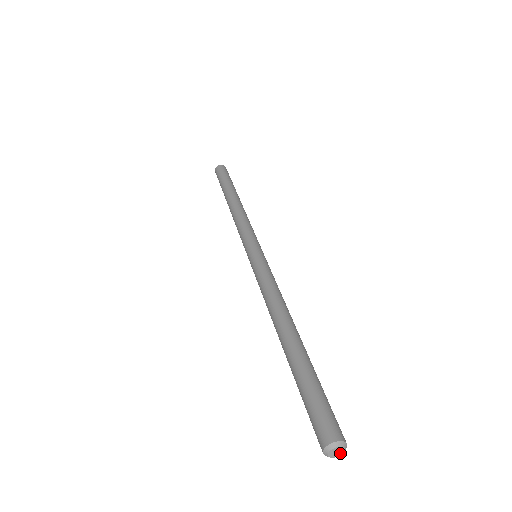
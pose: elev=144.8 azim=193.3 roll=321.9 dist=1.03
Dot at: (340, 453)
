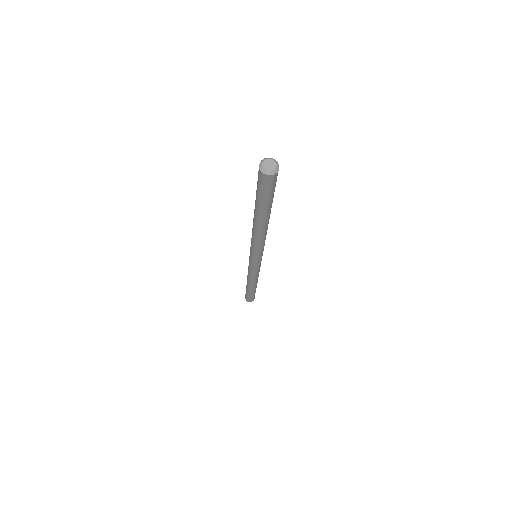
Dot at: (271, 168)
